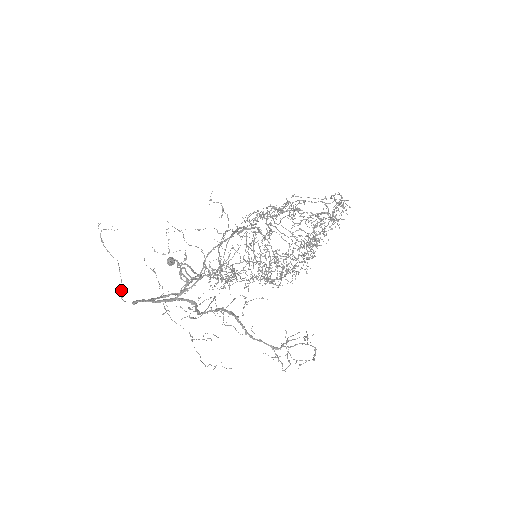
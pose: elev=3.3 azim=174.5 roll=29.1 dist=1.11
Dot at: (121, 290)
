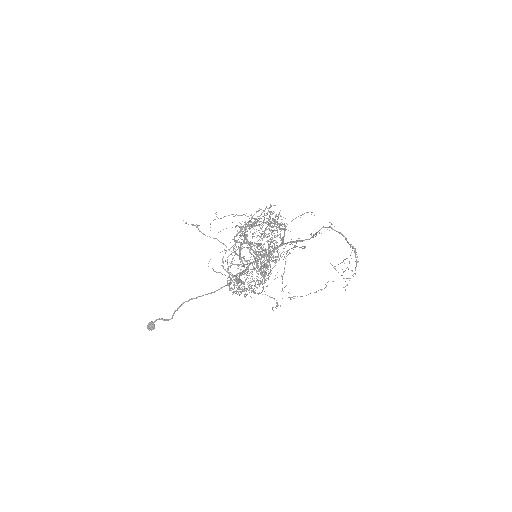
Dot at: (239, 257)
